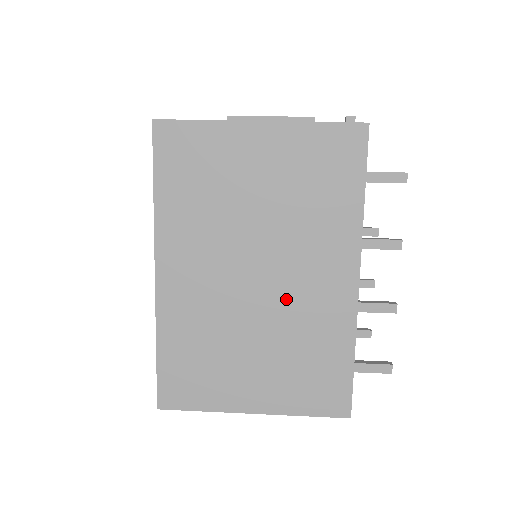
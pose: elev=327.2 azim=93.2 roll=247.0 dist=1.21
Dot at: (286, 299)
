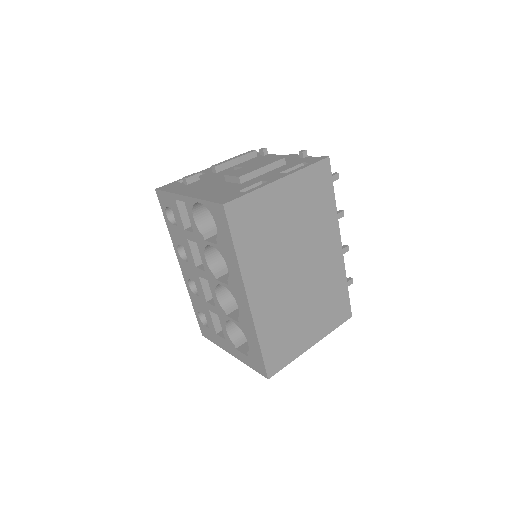
Dot at: (314, 274)
